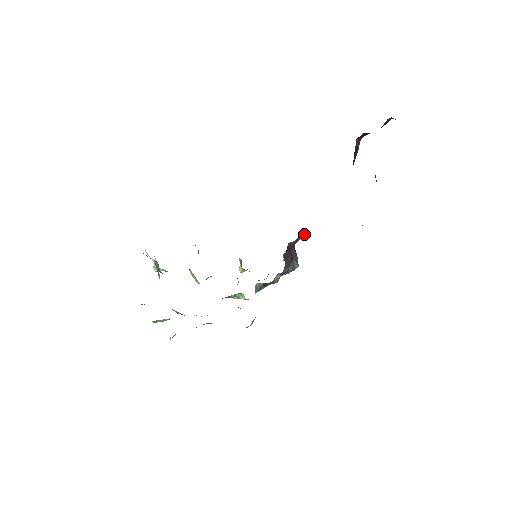
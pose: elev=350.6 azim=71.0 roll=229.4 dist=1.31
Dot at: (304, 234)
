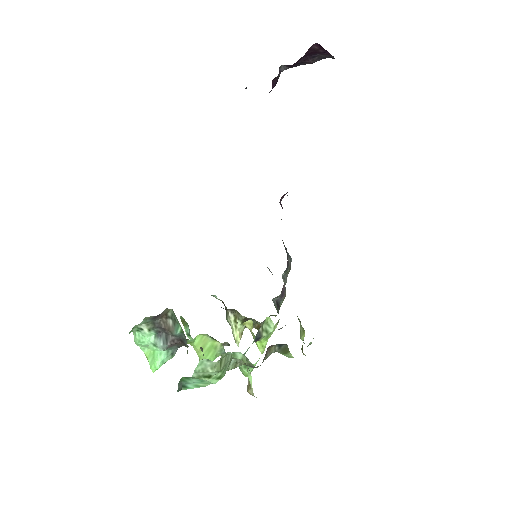
Dot at: occluded
